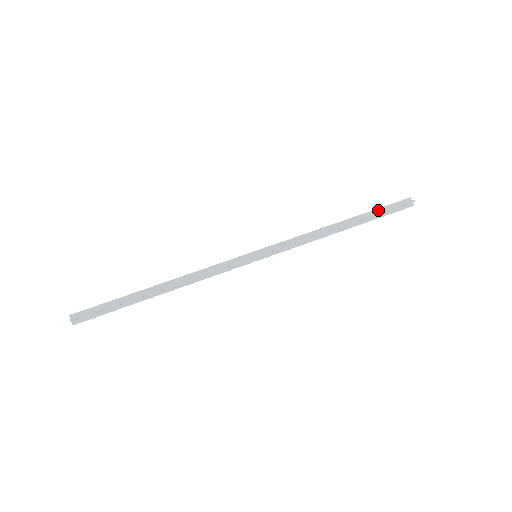
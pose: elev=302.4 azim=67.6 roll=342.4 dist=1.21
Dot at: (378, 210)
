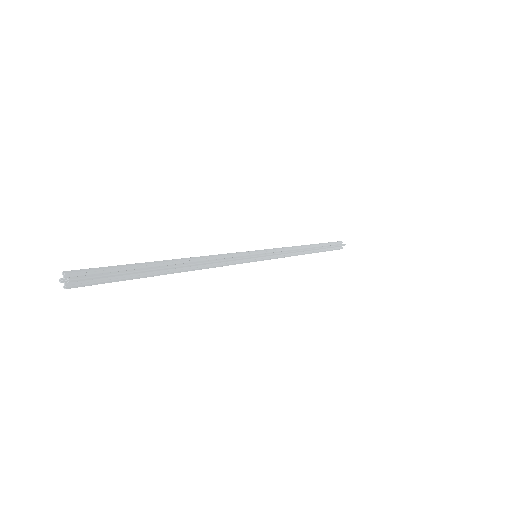
Dot at: (327, 244)
